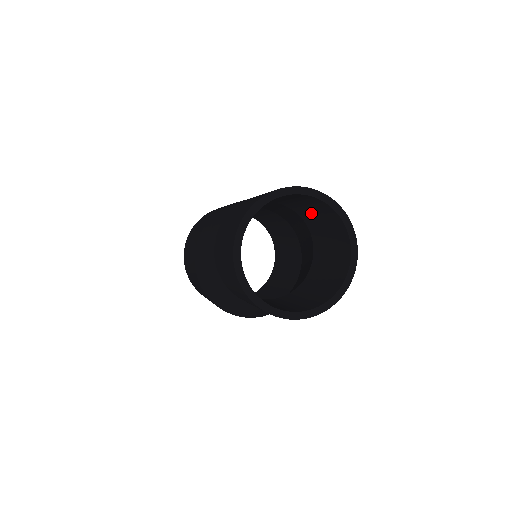
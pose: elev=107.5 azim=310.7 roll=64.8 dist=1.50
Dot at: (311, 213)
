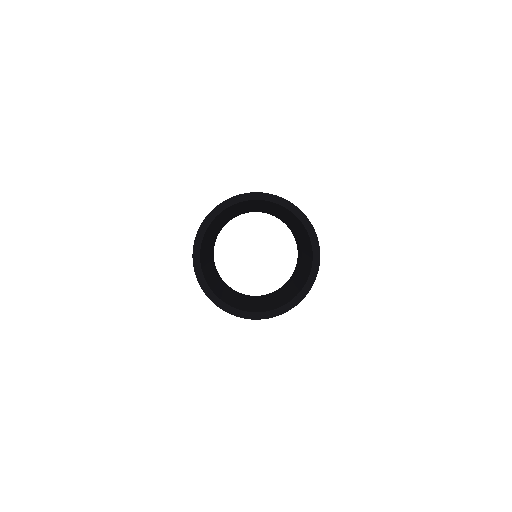
Dot at: (305, 241)
